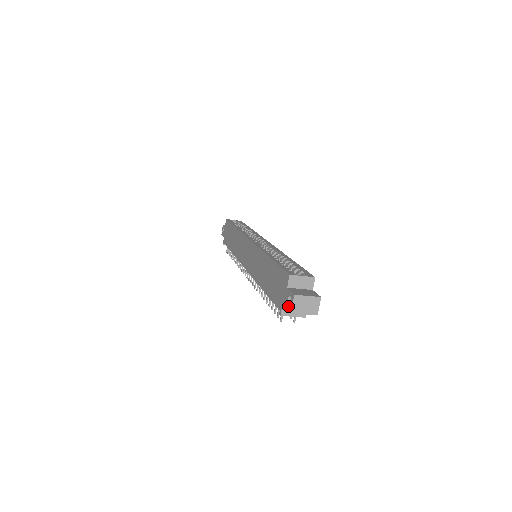
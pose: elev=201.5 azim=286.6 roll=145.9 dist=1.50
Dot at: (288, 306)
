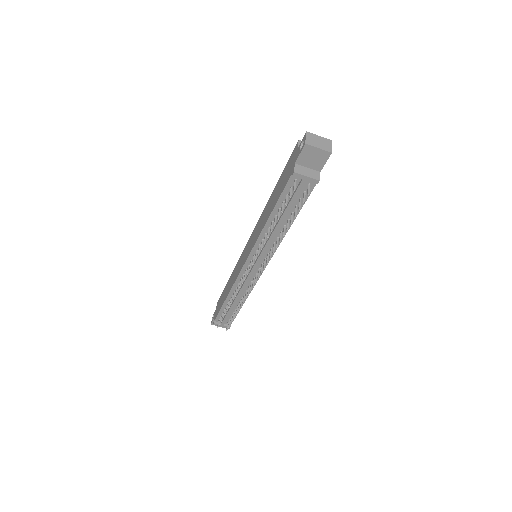
Dot at: (301, 148)
